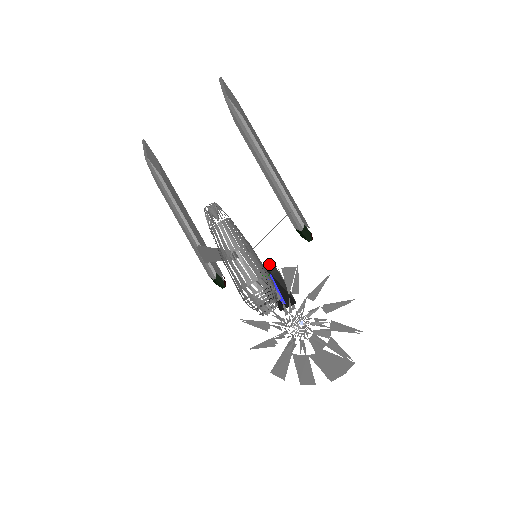
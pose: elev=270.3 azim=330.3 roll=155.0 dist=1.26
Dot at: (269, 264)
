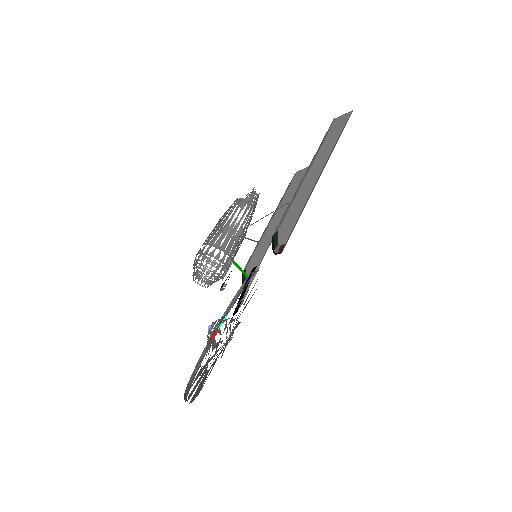
Dot at: (255, 267)
